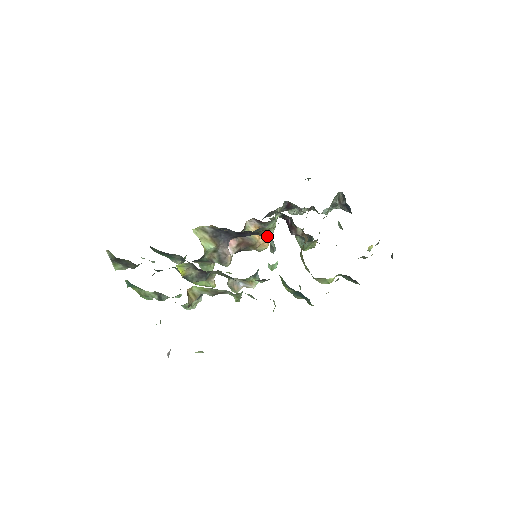
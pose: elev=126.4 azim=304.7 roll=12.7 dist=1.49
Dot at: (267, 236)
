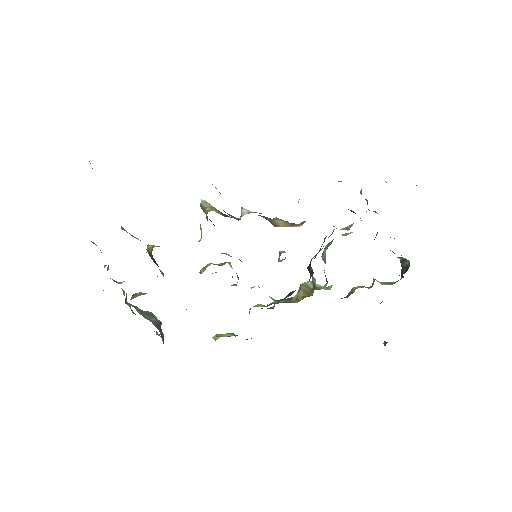
Dot at: occluded
